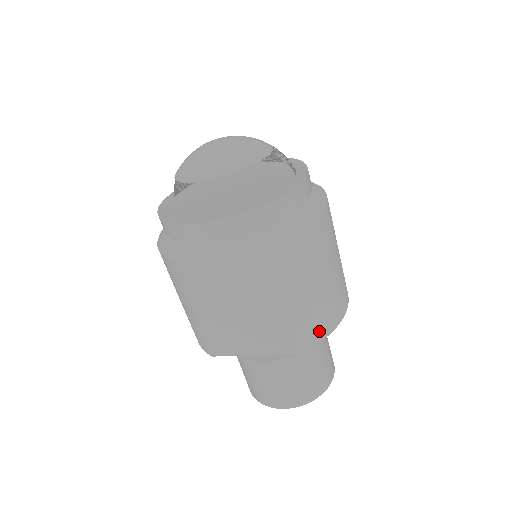
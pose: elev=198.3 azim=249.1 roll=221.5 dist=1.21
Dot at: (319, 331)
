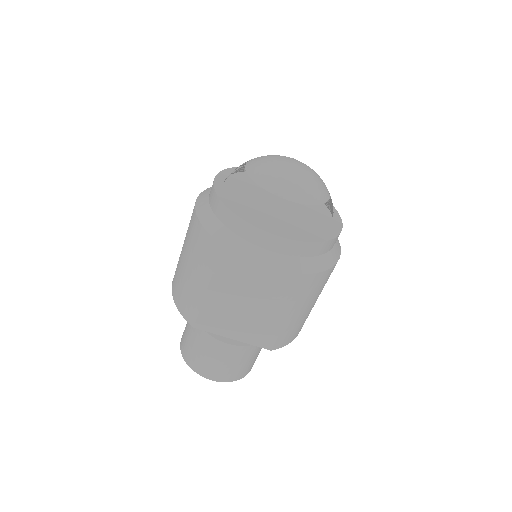
Dot at: (290, 338)
